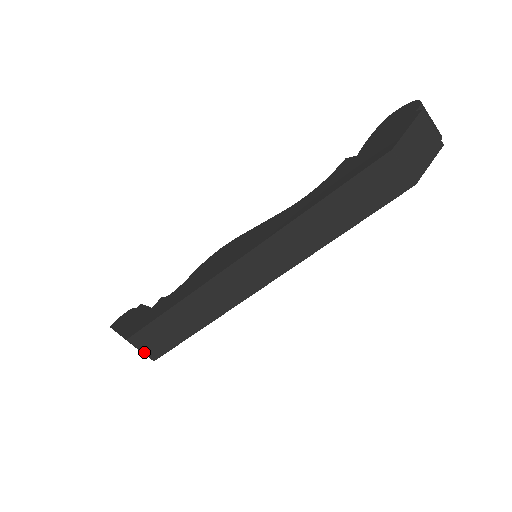
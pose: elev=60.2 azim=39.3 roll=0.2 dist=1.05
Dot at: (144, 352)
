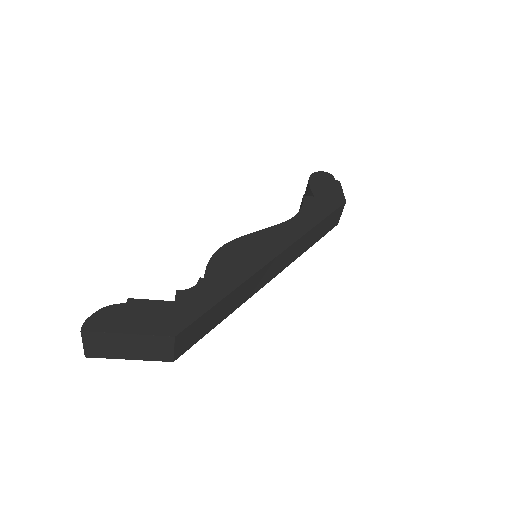
Dot at: (175, 351)
